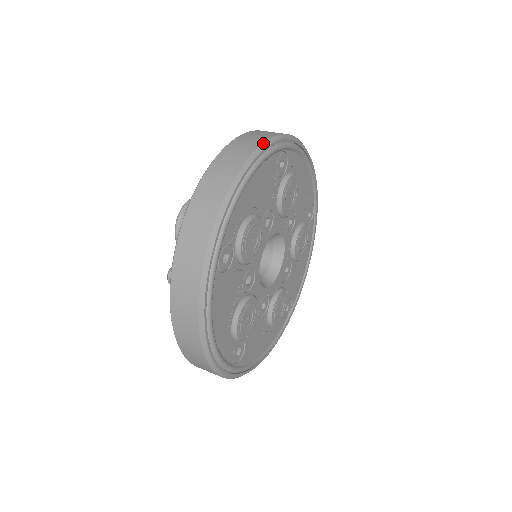
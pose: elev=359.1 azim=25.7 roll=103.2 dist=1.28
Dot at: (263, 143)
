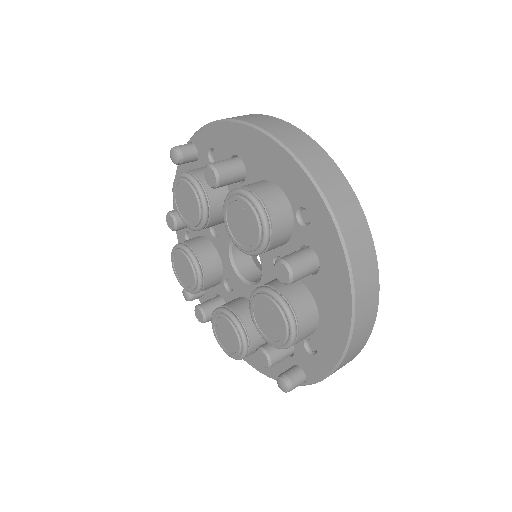
Dot at: (256, 114)
